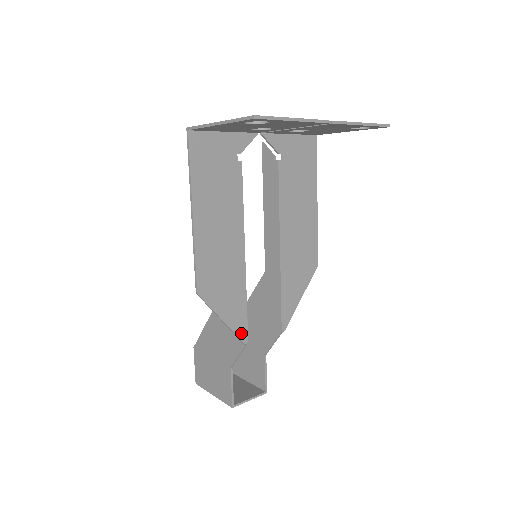
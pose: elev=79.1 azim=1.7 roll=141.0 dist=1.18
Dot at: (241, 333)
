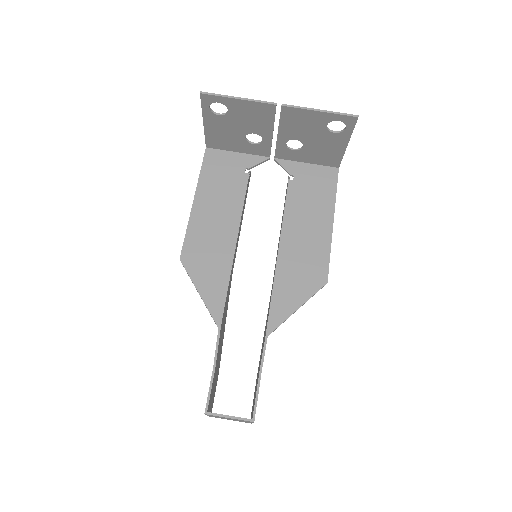
Dot at: (215, 312)
